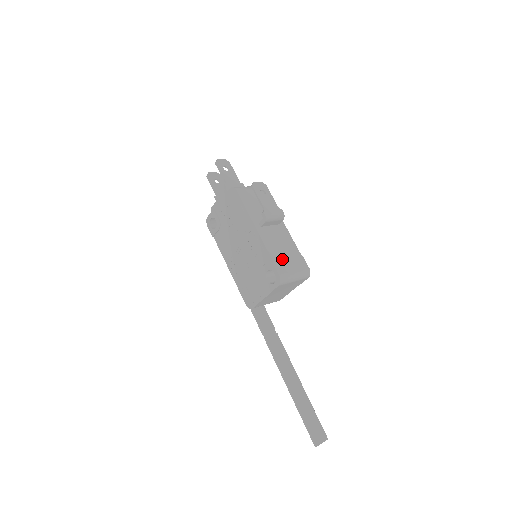
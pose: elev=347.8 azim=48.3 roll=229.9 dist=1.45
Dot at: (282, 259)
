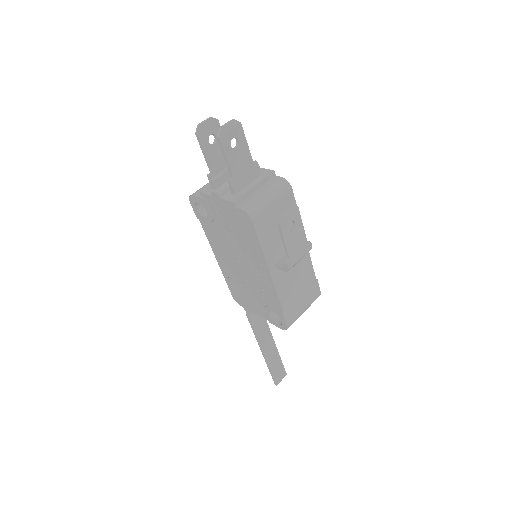
Dot at: (294, 302)
